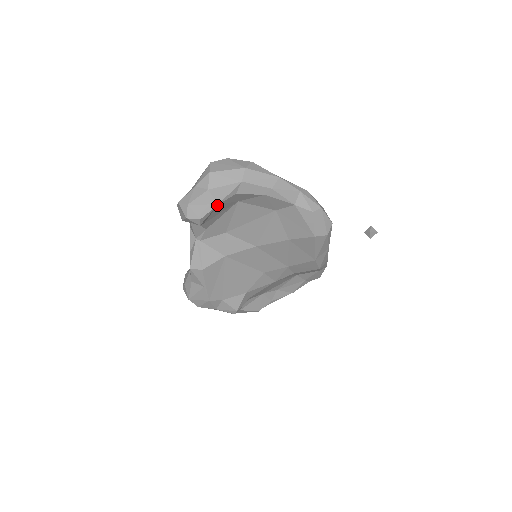
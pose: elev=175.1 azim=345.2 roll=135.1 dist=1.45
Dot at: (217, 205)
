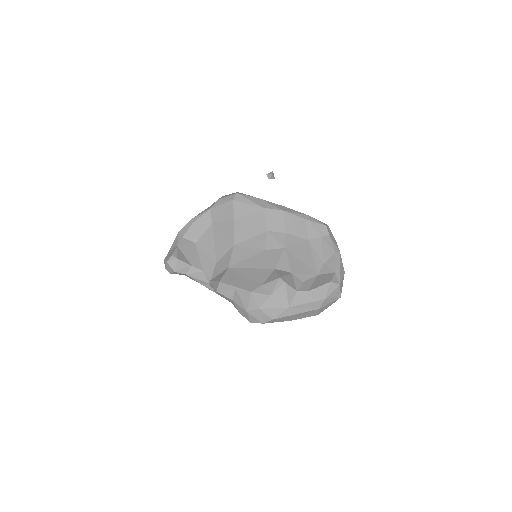
Dot at: (178, 247)
